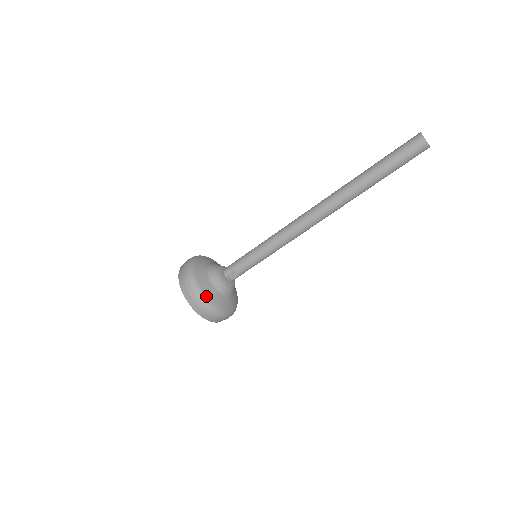
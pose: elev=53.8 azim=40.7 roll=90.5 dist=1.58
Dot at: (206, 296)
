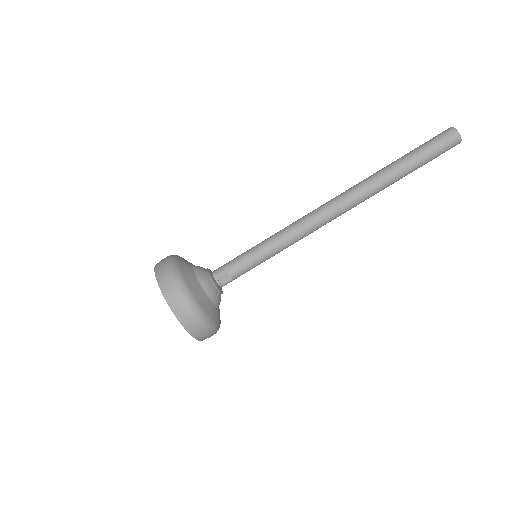
Dot at: (194, 297)
